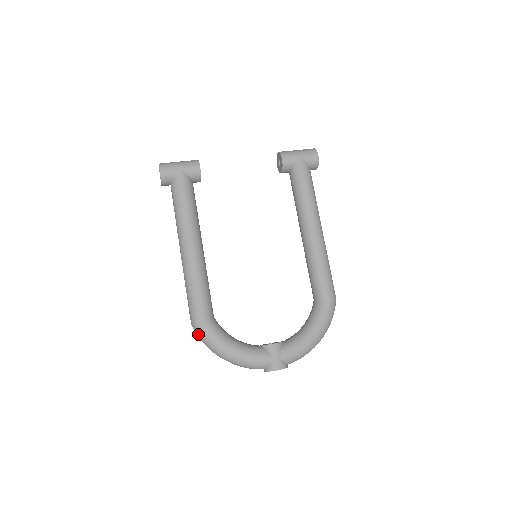
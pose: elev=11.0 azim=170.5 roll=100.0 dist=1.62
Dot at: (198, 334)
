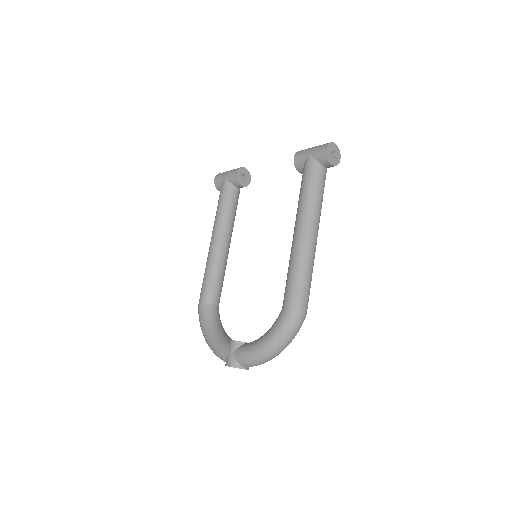
Dot at: occluded
